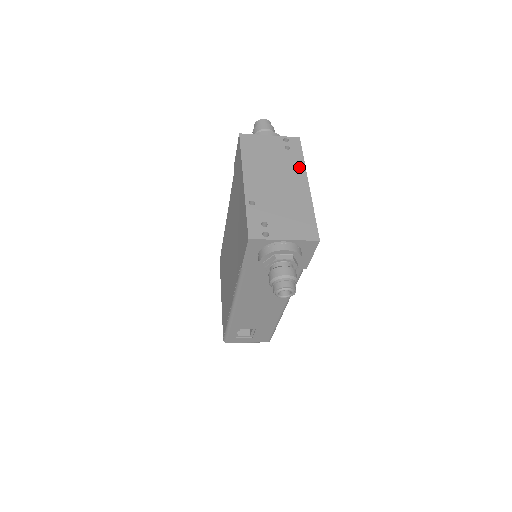
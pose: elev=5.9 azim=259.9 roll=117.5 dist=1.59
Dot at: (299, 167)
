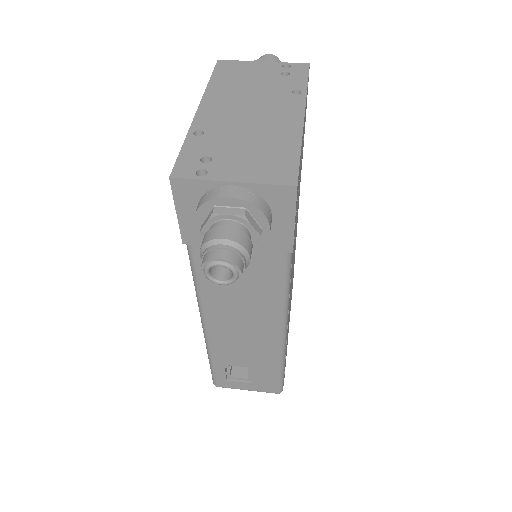
Dot at: (295, 94)
